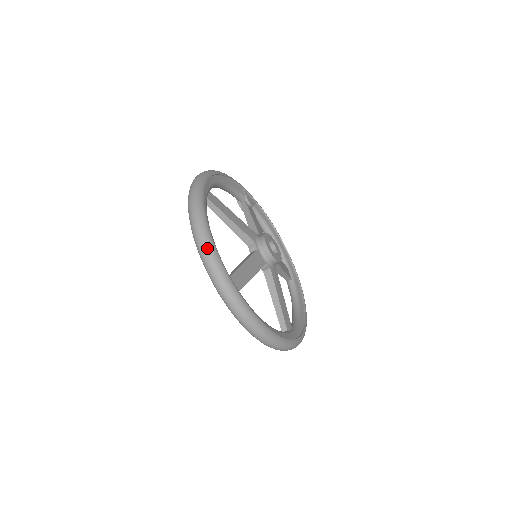
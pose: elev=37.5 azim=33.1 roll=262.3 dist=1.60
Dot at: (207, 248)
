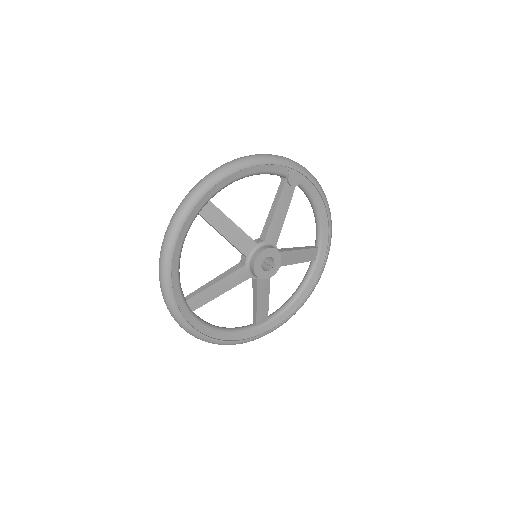
Dot at: (162, 283)
